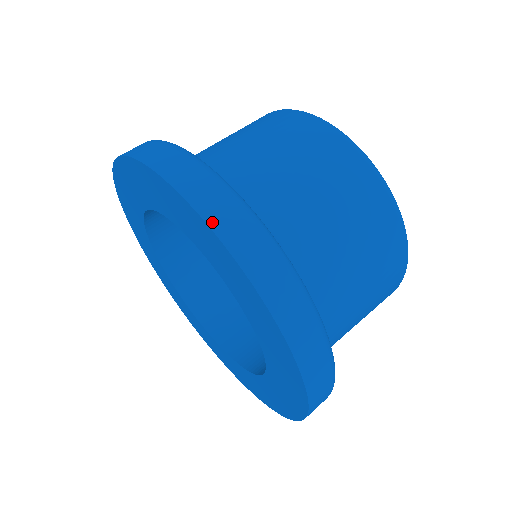
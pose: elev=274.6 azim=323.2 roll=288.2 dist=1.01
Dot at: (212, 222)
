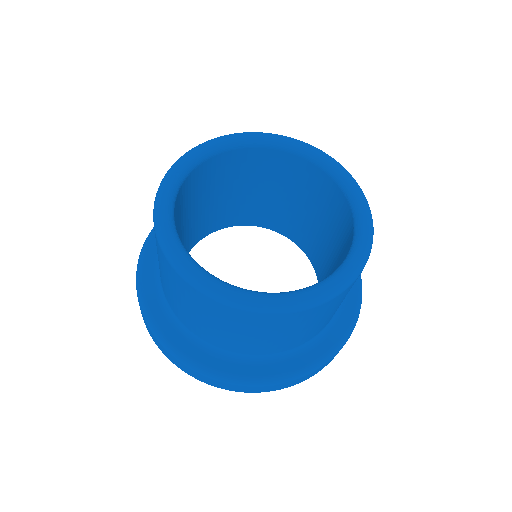
Dot at: (223, 388)
